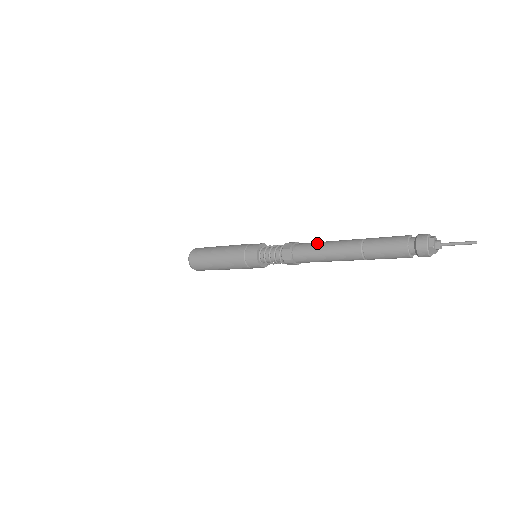
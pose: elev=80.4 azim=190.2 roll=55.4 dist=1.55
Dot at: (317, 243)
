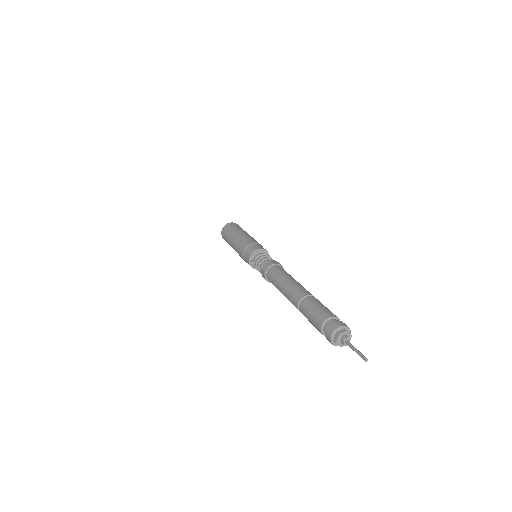
Dot at: (281, 277)
